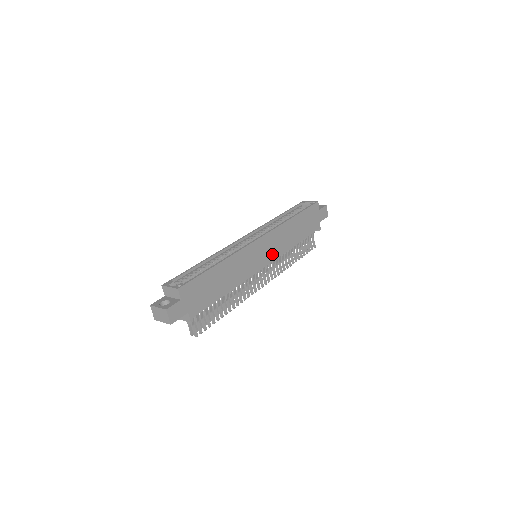
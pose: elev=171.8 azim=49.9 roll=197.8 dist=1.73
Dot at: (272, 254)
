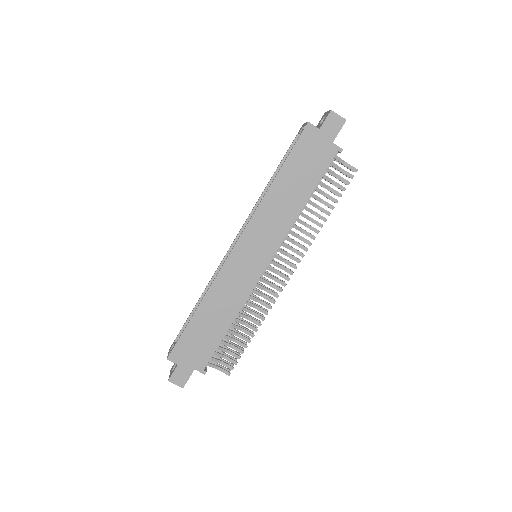
Dot at: (268, 246)
